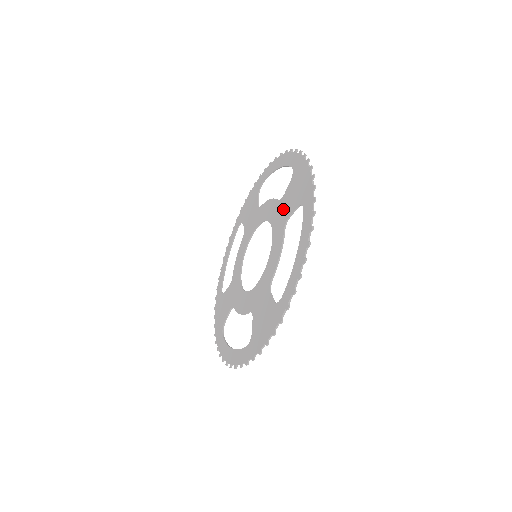
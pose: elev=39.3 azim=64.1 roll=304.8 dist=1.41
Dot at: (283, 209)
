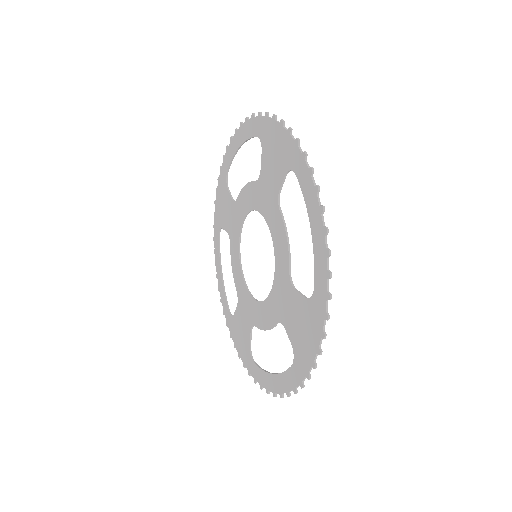
Dot at: (267, 187)
